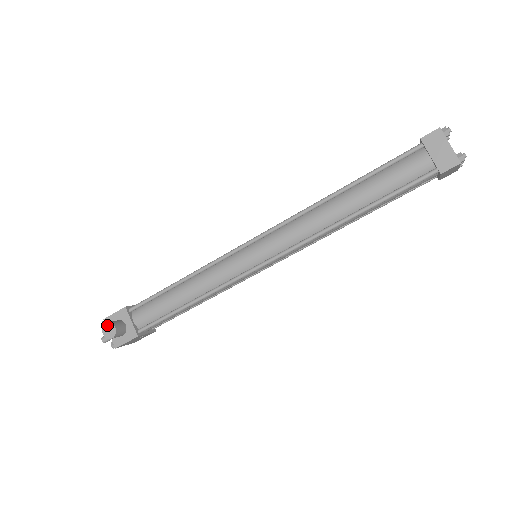
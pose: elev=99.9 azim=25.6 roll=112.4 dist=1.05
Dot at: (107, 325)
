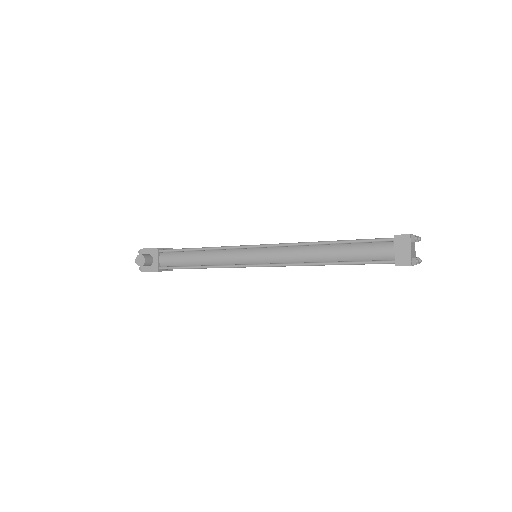
Dot at: (140, 256)
